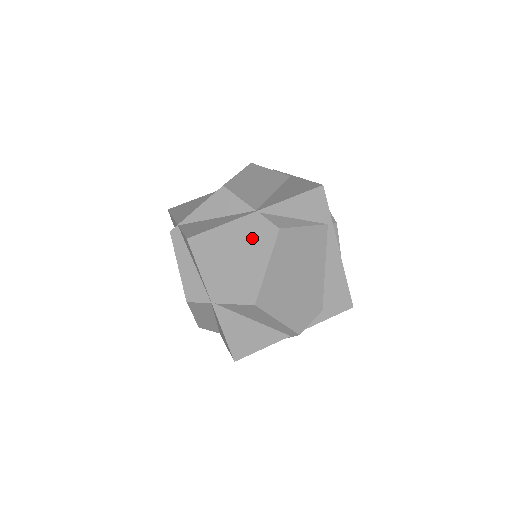
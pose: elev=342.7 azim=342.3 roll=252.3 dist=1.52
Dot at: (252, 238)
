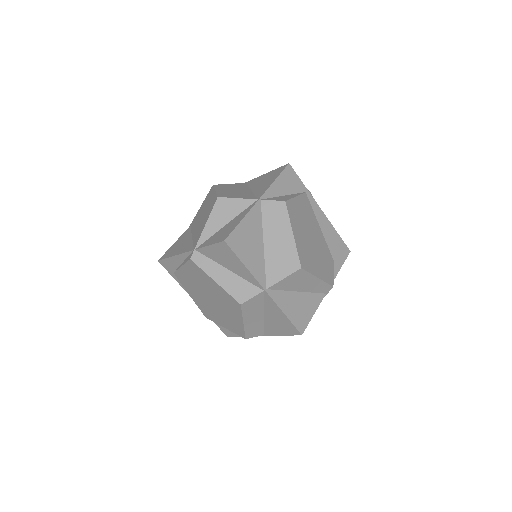
Dot at: (267, 221)
